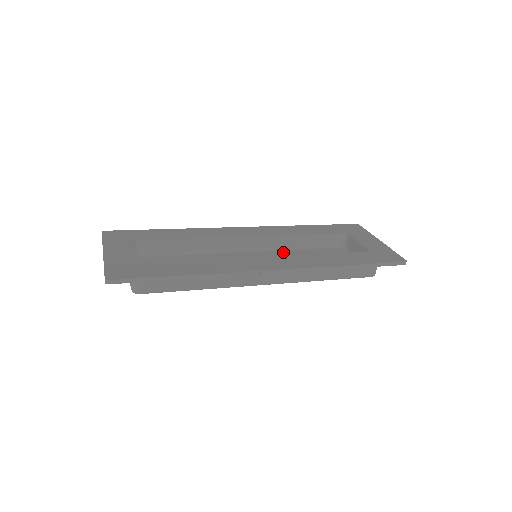
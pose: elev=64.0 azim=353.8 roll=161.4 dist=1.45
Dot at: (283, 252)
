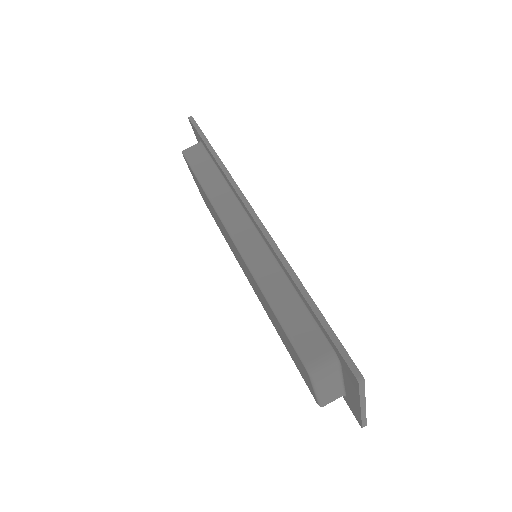
Dot at: occluded
